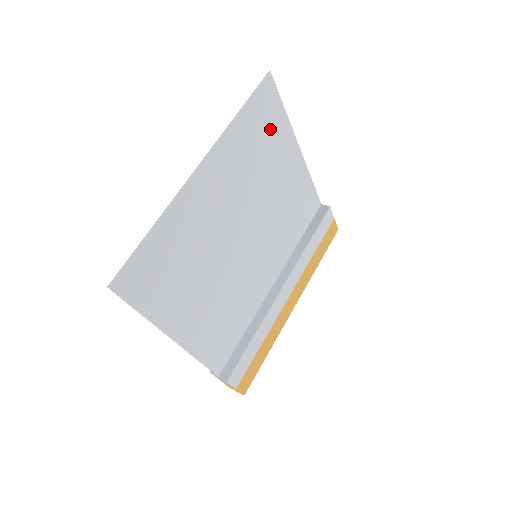
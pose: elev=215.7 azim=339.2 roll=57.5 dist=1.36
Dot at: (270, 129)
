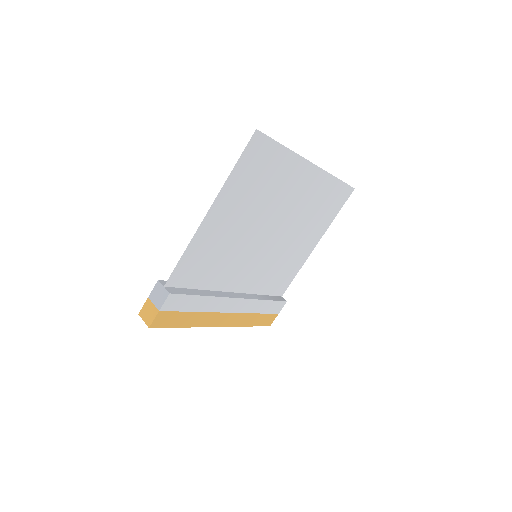
Dot at: (328, 211)
